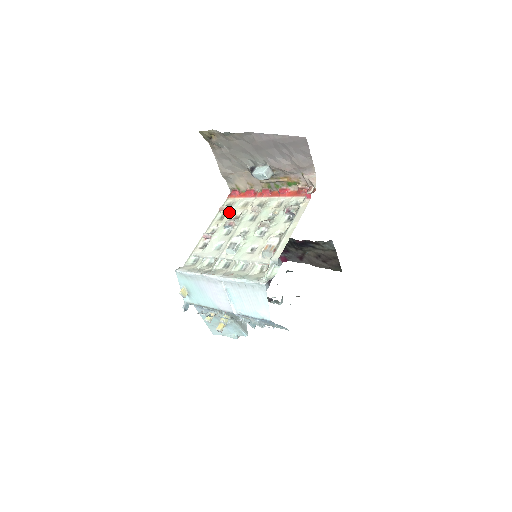
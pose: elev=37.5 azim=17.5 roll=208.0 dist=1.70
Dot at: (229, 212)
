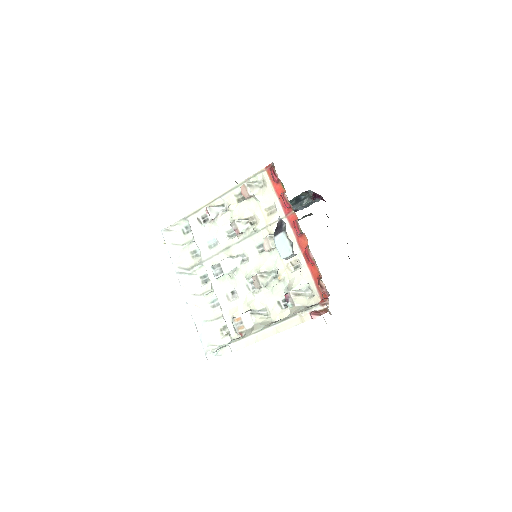
Dot at: (250, 201)
